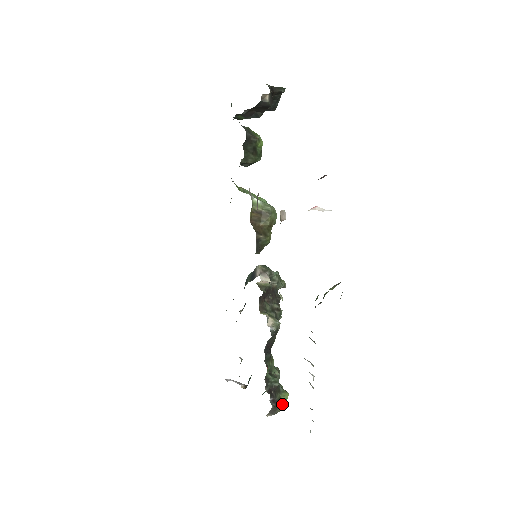
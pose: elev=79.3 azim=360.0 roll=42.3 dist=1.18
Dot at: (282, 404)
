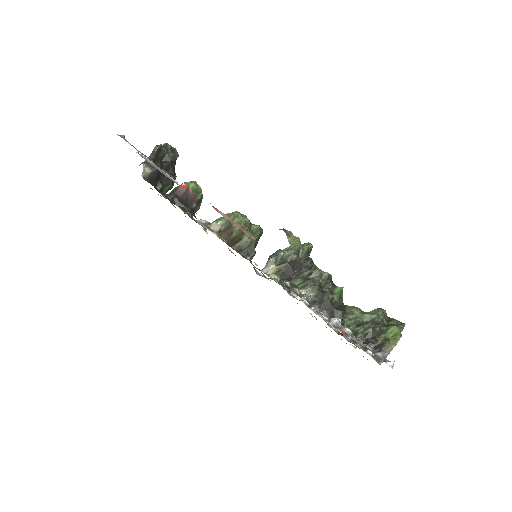
Dot at: (391, 342)
